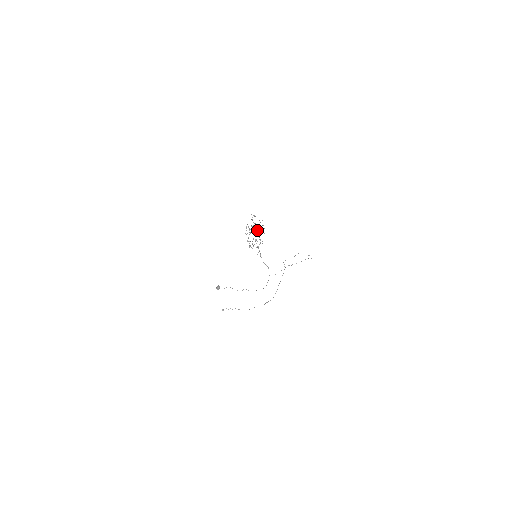
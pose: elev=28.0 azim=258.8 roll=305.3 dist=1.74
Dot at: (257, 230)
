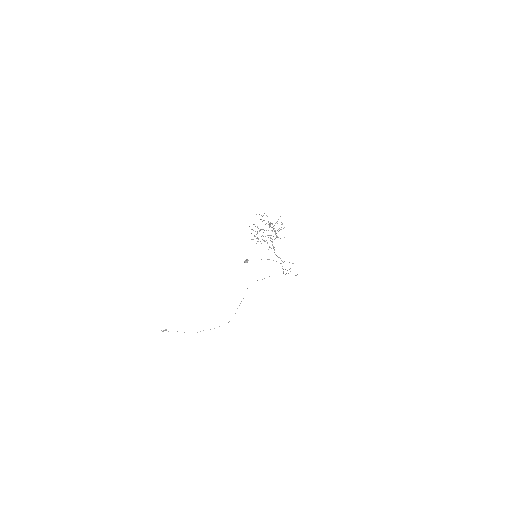
Dot at: occluded
